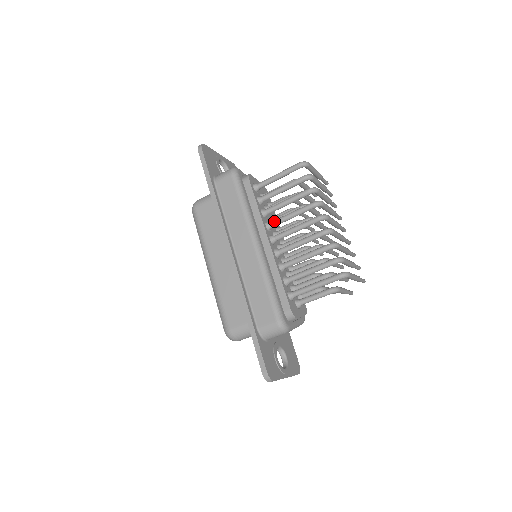
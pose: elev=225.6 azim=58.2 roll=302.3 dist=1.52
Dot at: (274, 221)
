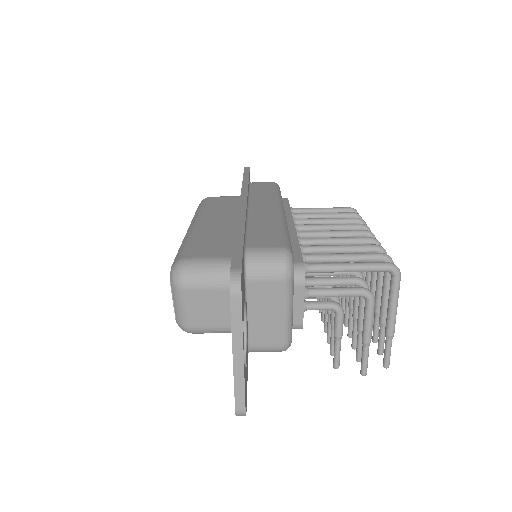
Dot at: (304, 224)
